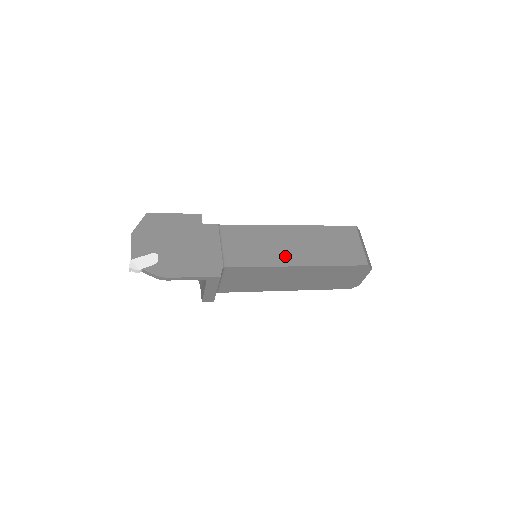
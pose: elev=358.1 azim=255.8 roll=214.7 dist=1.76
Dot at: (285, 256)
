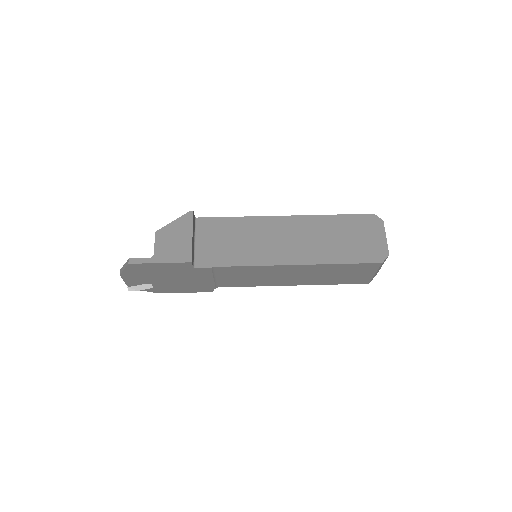
Dot at: (281, 282)
